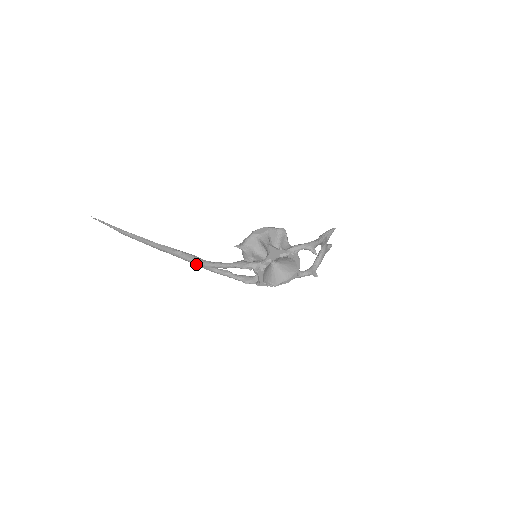
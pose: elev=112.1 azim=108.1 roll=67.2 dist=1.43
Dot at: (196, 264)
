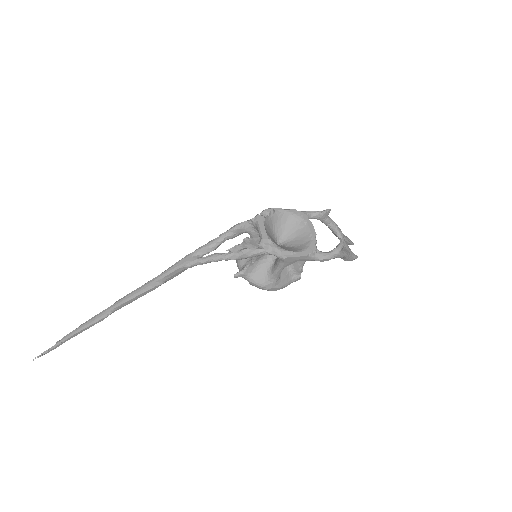
Dot at: (172, 268)
